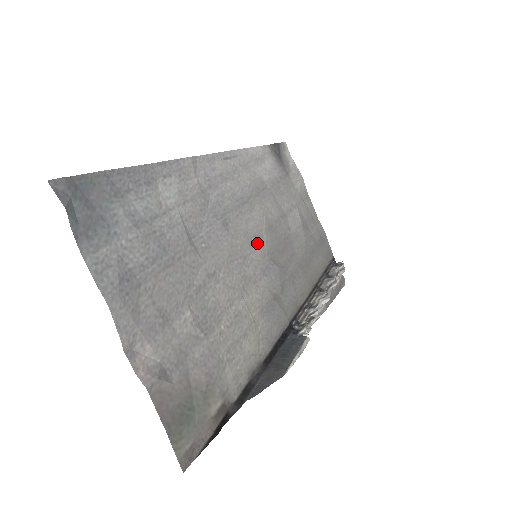
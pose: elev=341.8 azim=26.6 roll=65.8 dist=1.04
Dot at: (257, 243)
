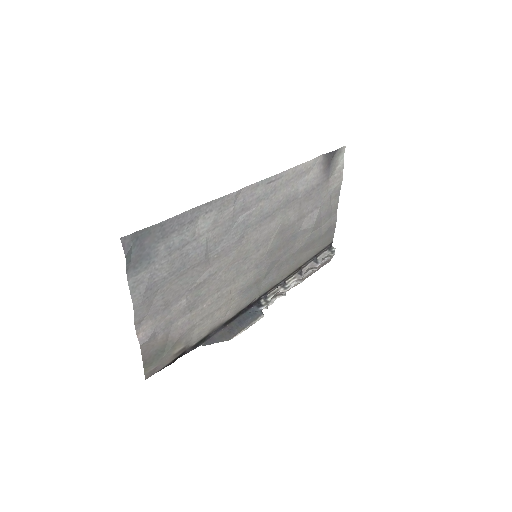
Dot at: (262, 246)
